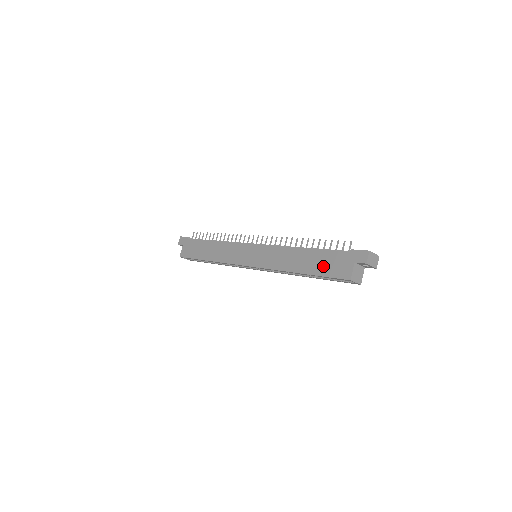
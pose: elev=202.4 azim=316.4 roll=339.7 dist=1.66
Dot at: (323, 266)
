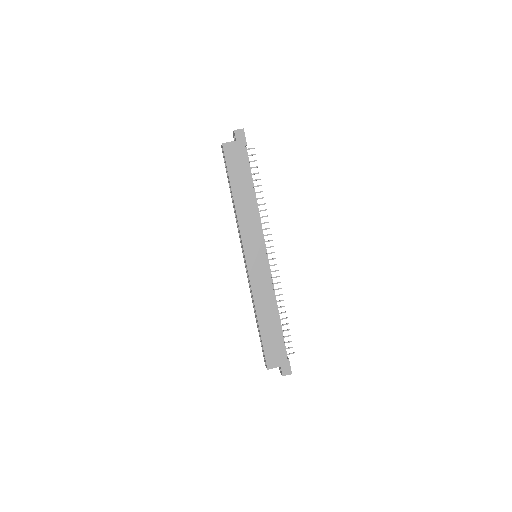
Dot at: (270, 341)
